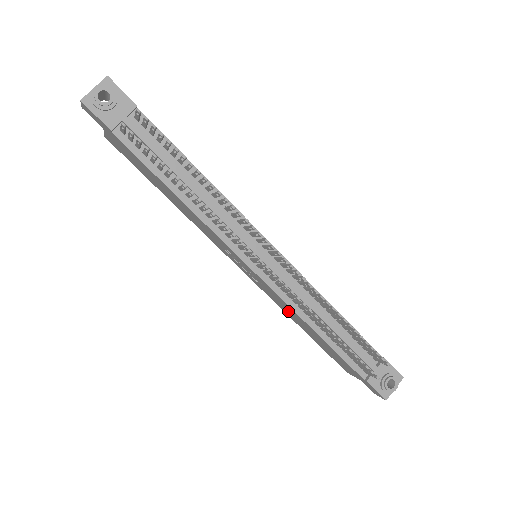
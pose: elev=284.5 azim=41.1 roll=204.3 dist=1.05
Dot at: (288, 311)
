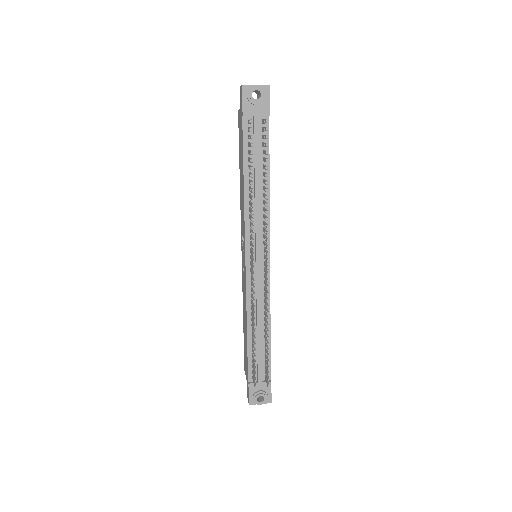
Dot at: (244, 303)
